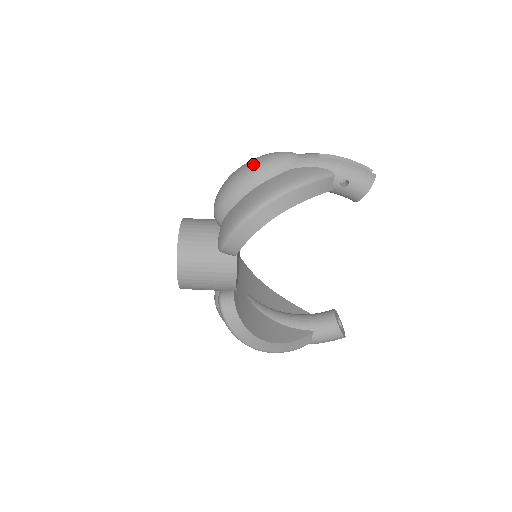
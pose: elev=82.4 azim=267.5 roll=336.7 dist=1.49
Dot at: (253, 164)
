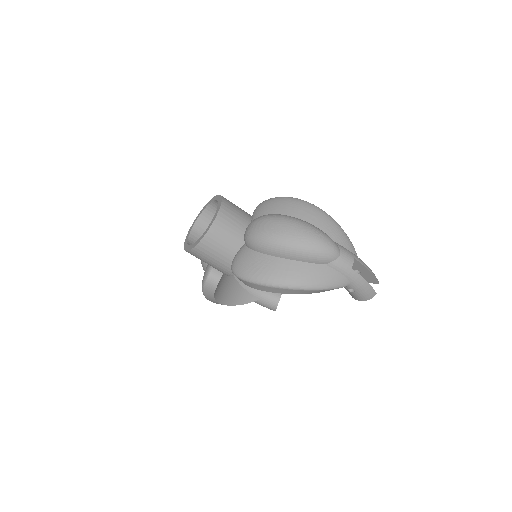
Dot at: (302, 241)
